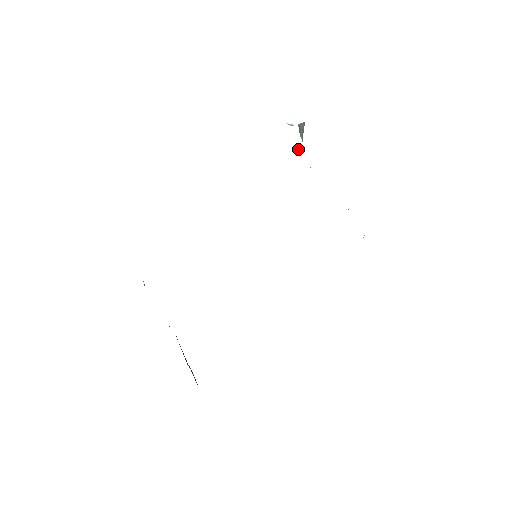
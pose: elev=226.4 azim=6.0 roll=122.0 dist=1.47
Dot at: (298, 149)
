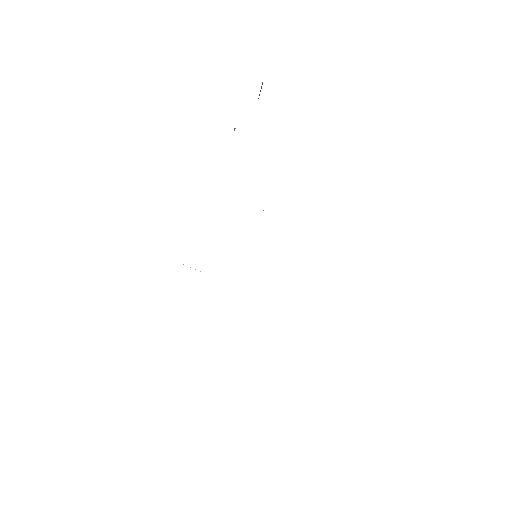
Dot at: (234, 130)
